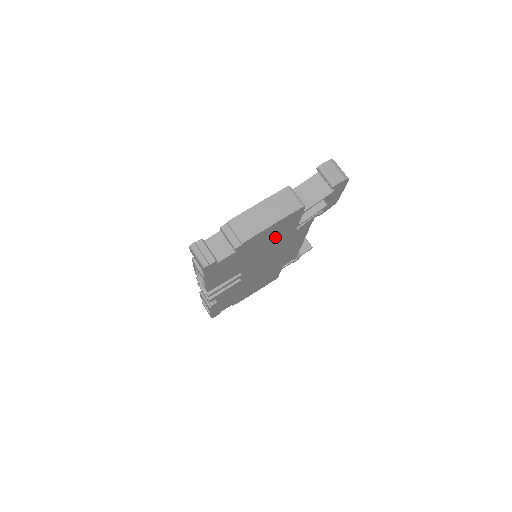
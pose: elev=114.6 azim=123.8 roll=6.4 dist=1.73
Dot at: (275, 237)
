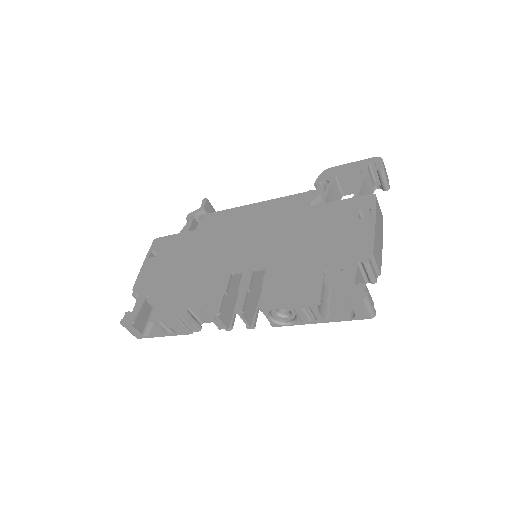
Dot at: occluded
